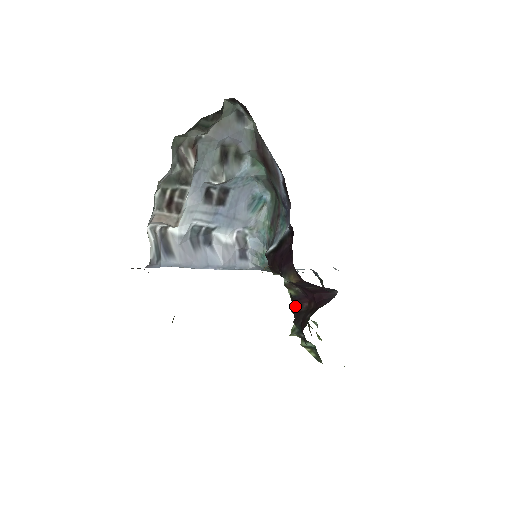
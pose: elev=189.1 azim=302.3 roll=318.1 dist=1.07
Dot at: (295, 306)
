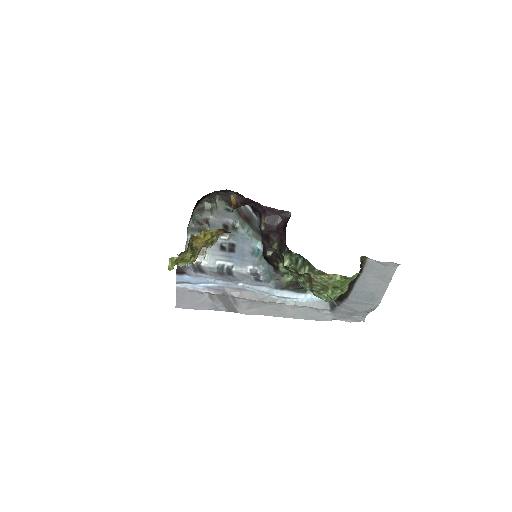
Dot at: occluded
